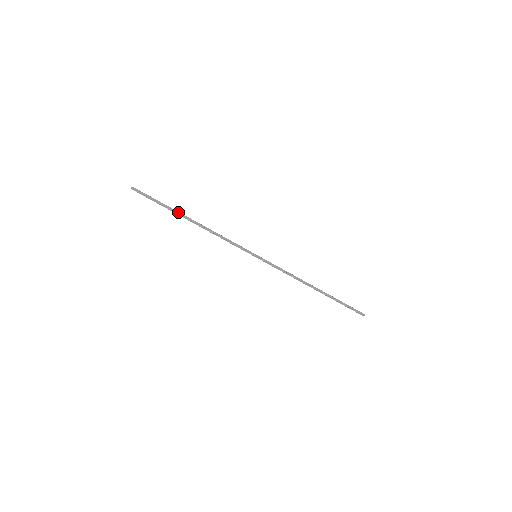
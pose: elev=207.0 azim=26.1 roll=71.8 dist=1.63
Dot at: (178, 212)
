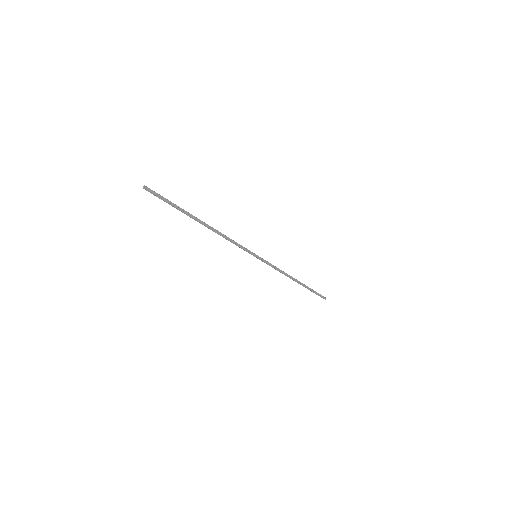
Dot at: (192, 215)
